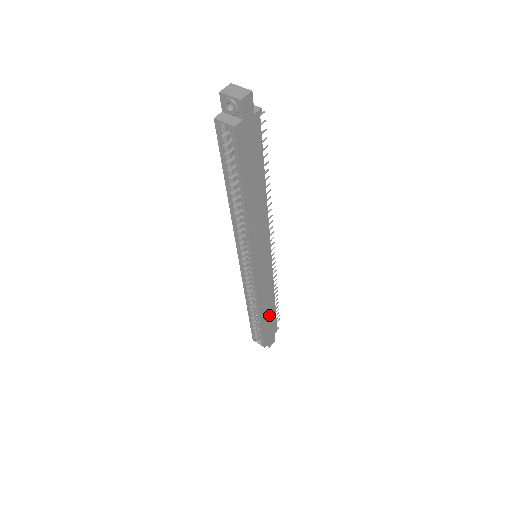
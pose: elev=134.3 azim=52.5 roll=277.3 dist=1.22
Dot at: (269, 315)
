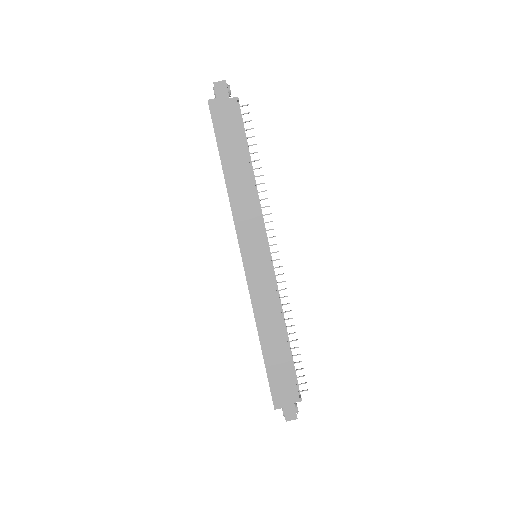
Dot at: (278, 355)
